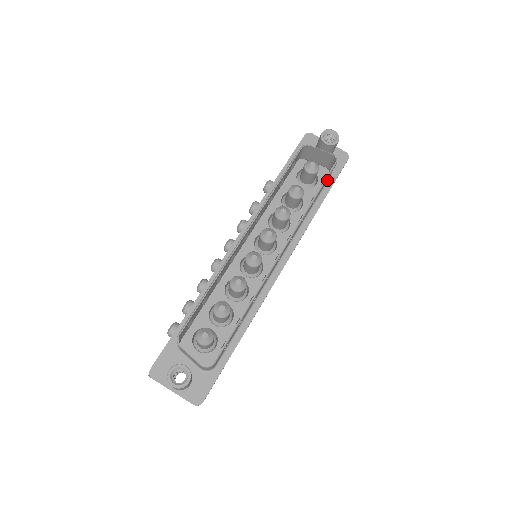
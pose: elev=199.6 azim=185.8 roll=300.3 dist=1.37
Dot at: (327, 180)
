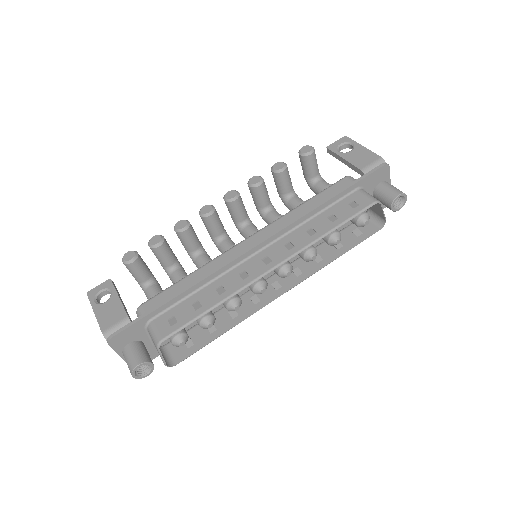
Dot at: occluded
